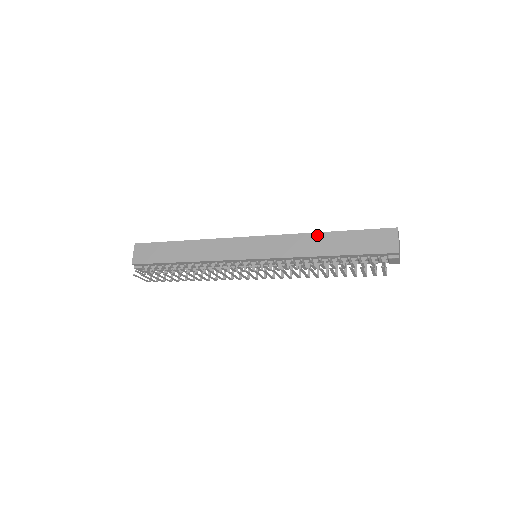
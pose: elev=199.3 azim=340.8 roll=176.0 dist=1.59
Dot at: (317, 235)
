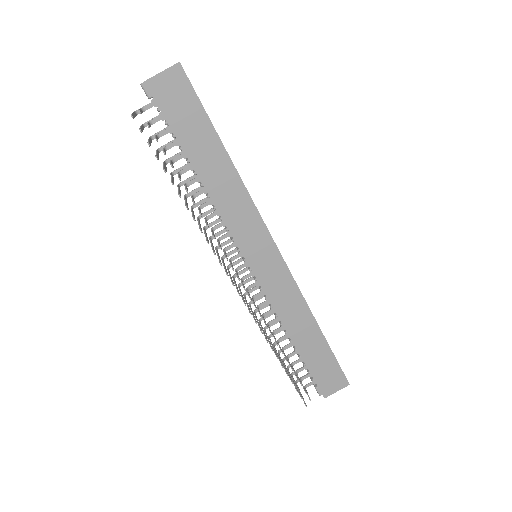
Dot at: (312, 321)
